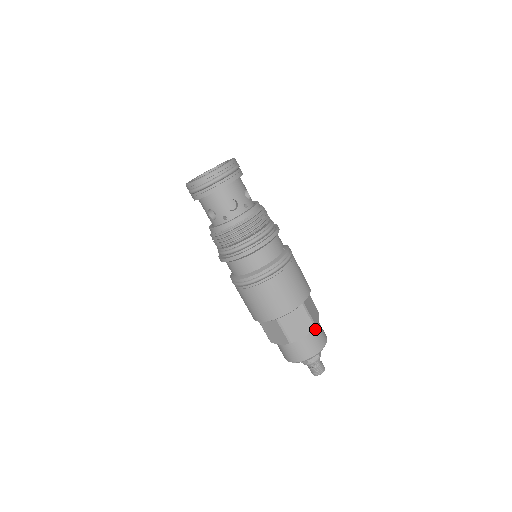
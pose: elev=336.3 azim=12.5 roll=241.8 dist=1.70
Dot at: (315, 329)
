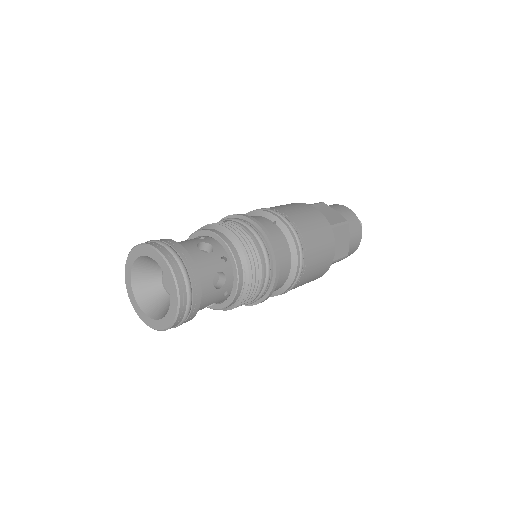
Dot at: occluded
